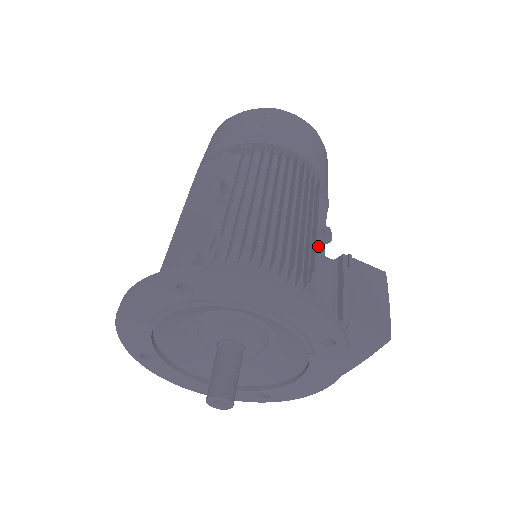
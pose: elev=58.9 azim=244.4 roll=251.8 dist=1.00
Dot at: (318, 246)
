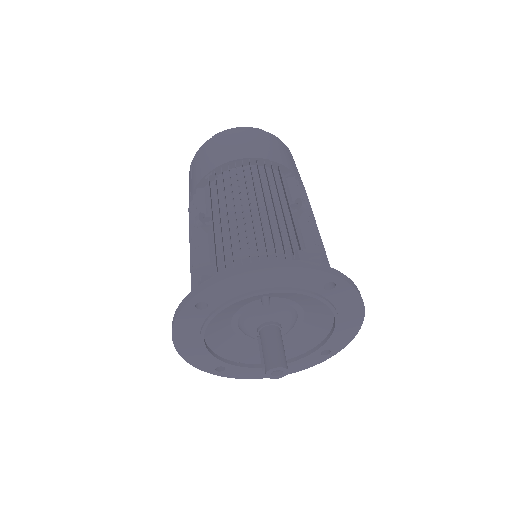
Dot at: occluded
